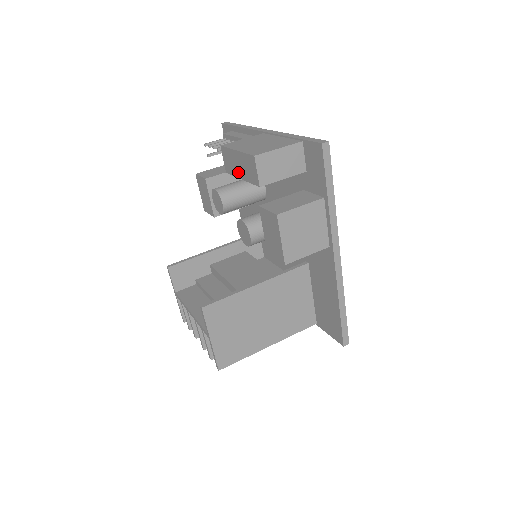
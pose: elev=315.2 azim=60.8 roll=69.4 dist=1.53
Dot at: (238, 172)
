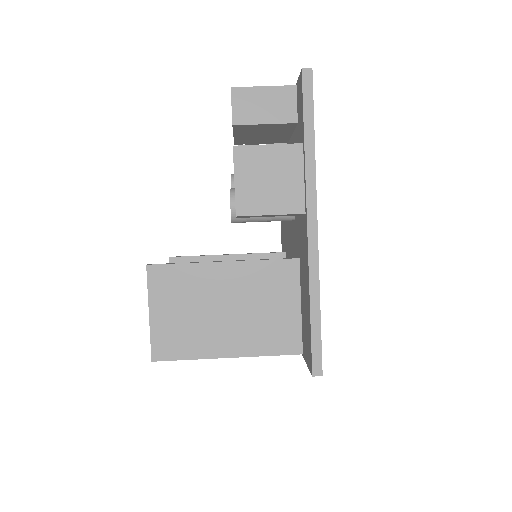
Dot at: occluded
